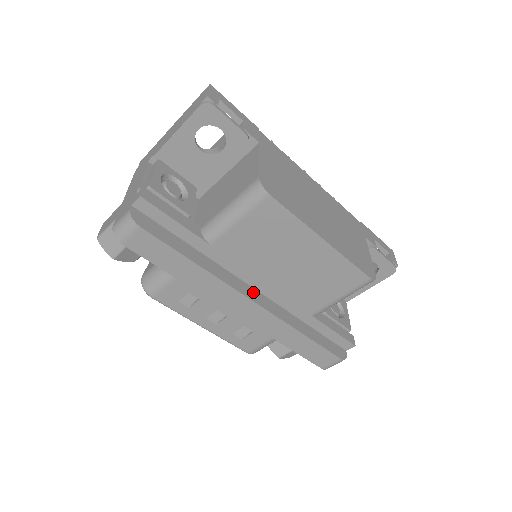
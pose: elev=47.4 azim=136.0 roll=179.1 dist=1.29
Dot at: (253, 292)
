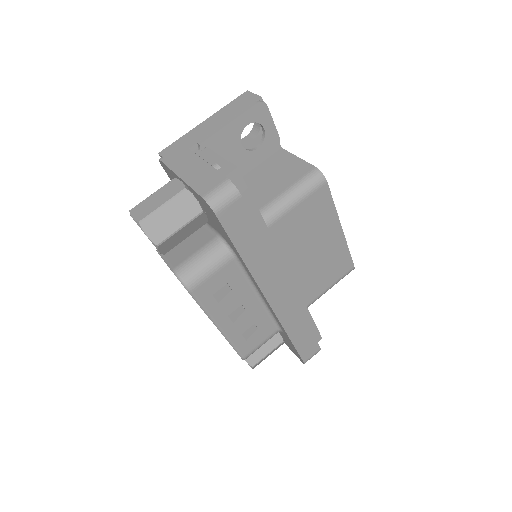
Dot at: occluded
